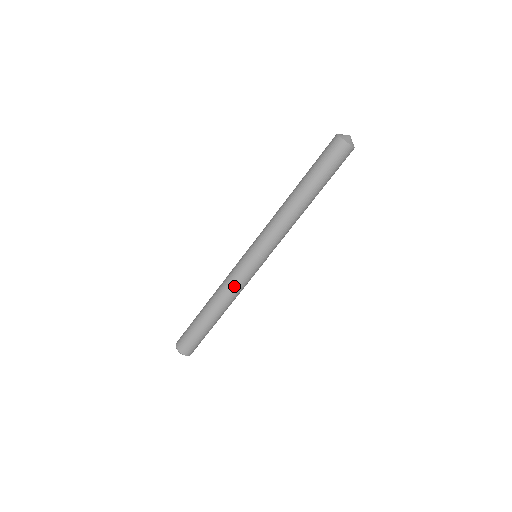
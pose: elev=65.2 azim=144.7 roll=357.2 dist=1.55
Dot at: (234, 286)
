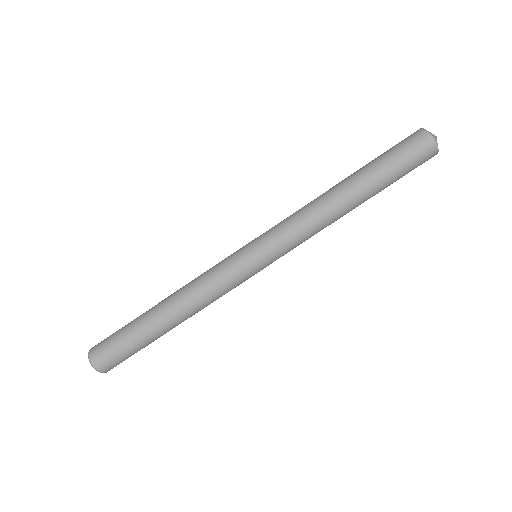
Dot at: (216, 293)
